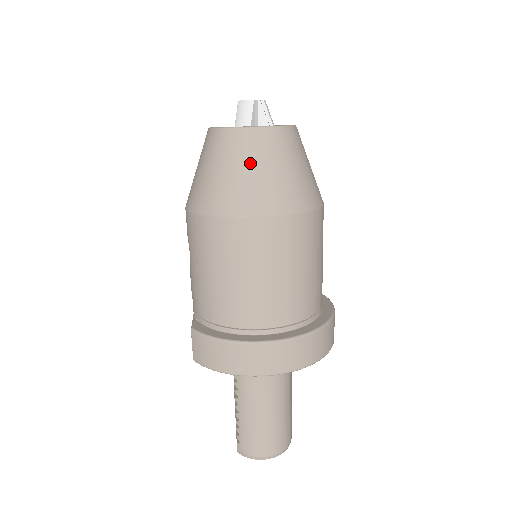
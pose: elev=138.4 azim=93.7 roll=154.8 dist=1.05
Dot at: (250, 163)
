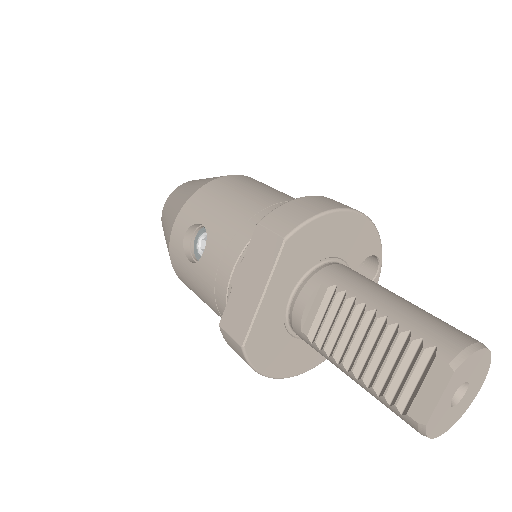
Dot at: occluded
